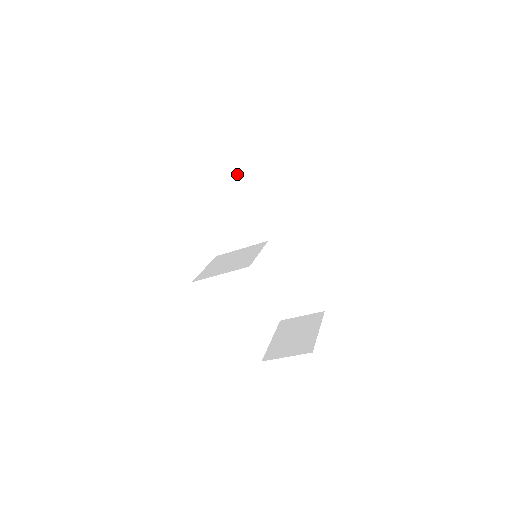
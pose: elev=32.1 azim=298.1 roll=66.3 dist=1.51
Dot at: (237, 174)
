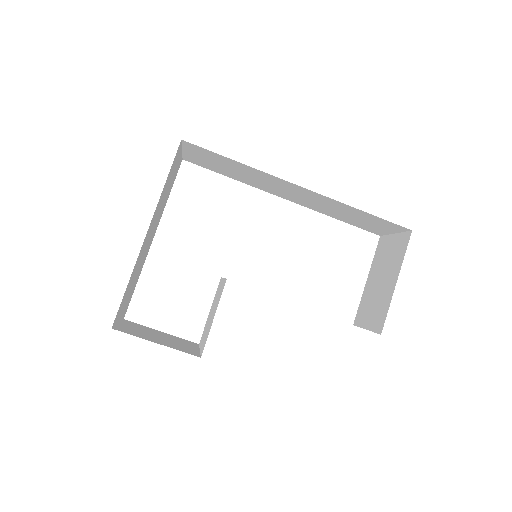
Dot at: (185, 155)
